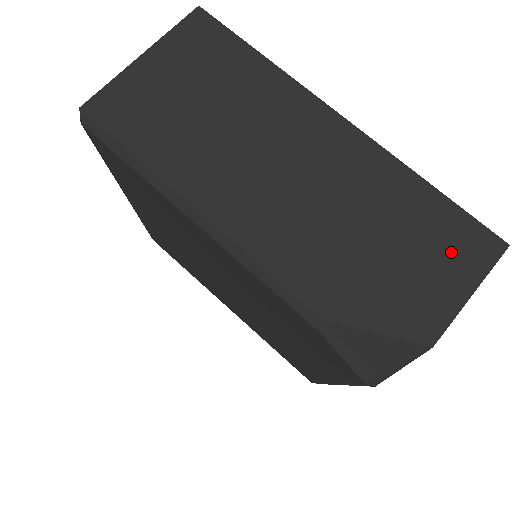
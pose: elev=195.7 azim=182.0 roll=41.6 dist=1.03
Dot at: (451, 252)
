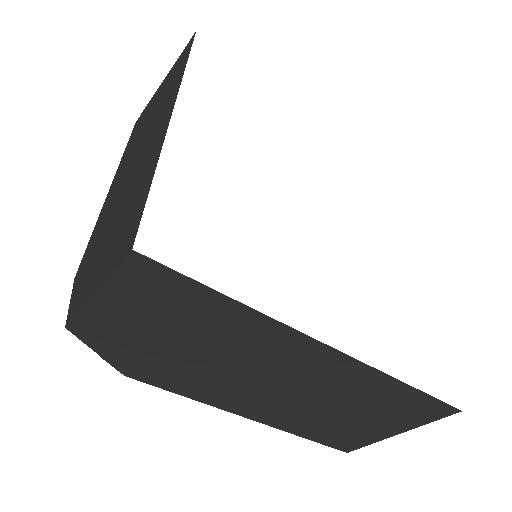
Dot at: (117, 245)
